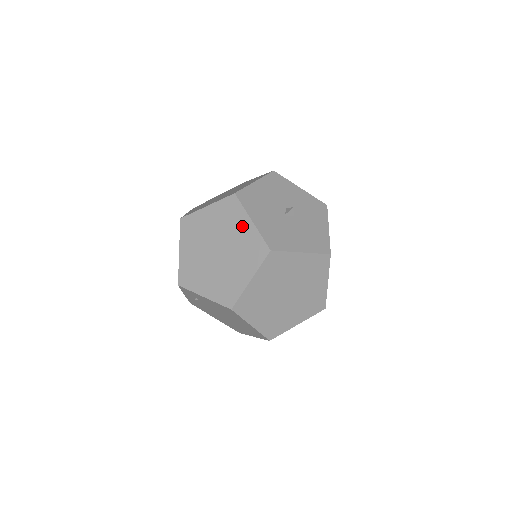
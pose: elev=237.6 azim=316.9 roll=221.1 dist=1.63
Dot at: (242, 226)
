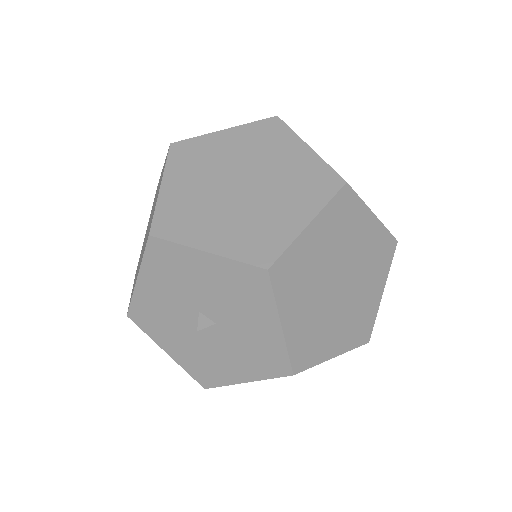
Dot at: occluded
